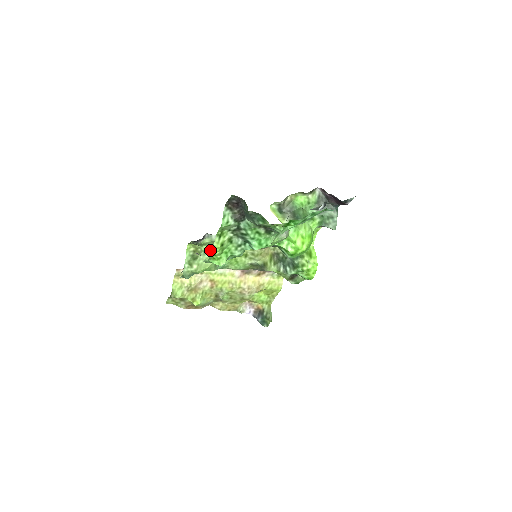
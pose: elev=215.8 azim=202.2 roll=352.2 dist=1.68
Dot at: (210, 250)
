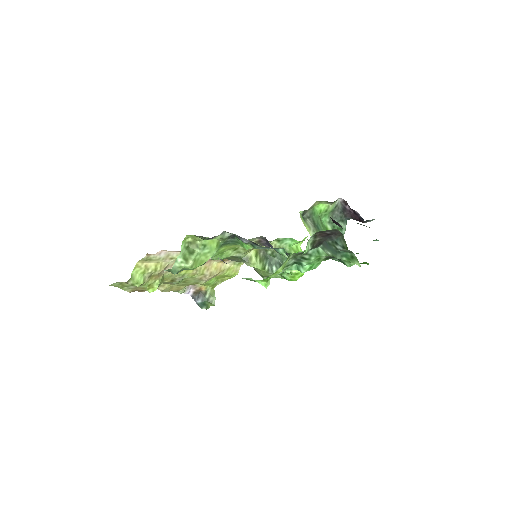
Dot at: (212, 245)
